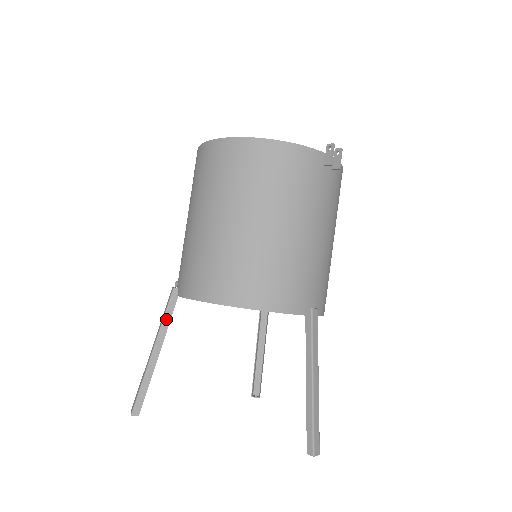
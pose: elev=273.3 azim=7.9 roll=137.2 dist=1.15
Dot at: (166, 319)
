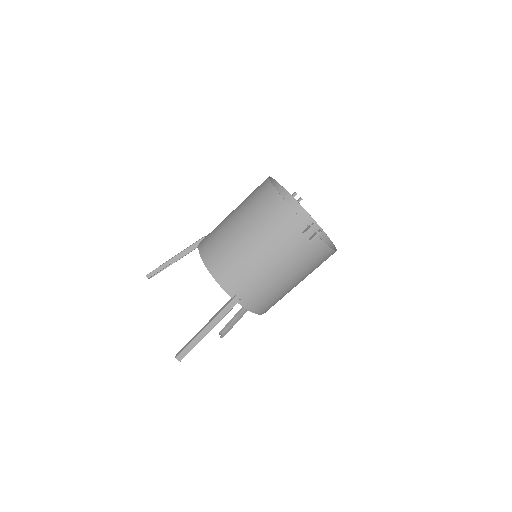
Dot at: (190, 247)
